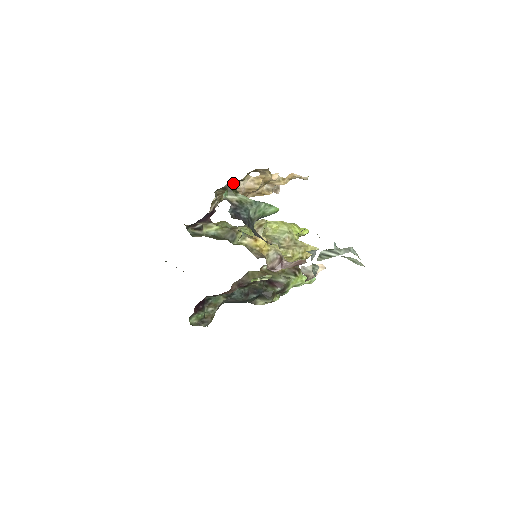
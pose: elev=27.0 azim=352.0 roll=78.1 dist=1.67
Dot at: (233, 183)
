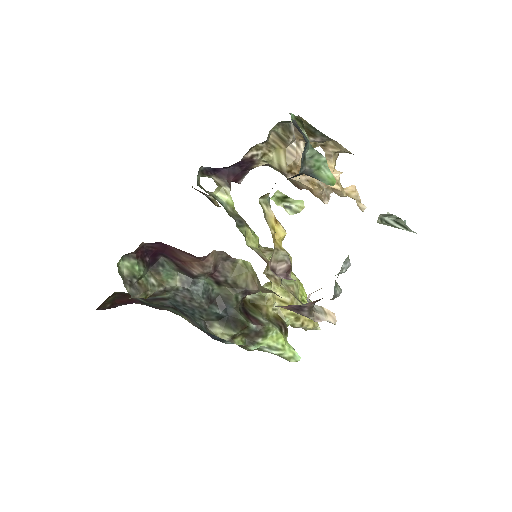
Dot at: (295, 137)
